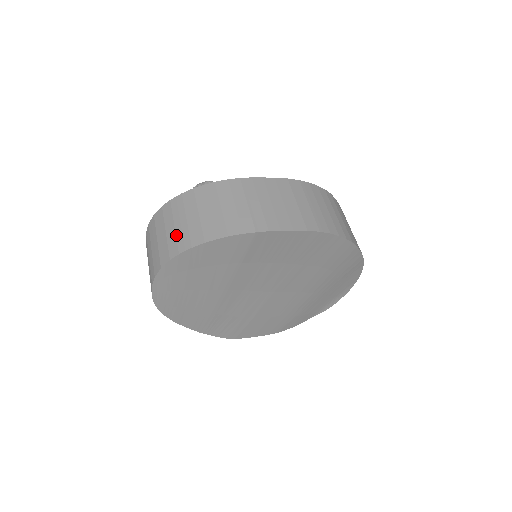
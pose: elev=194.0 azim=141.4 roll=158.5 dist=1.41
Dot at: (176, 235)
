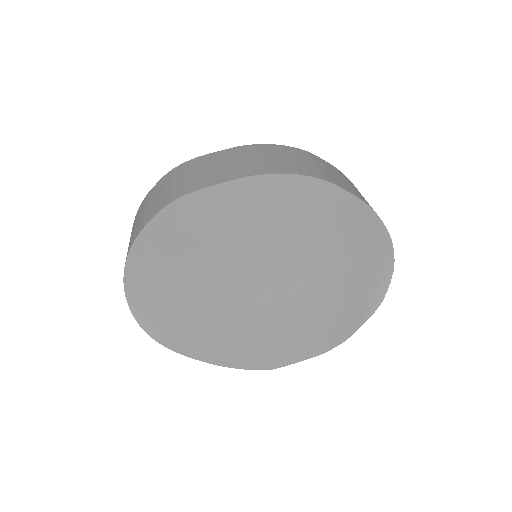
Dot at: (130, 240)
